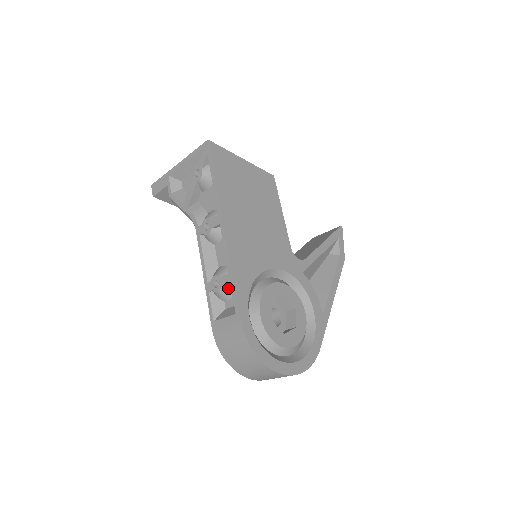
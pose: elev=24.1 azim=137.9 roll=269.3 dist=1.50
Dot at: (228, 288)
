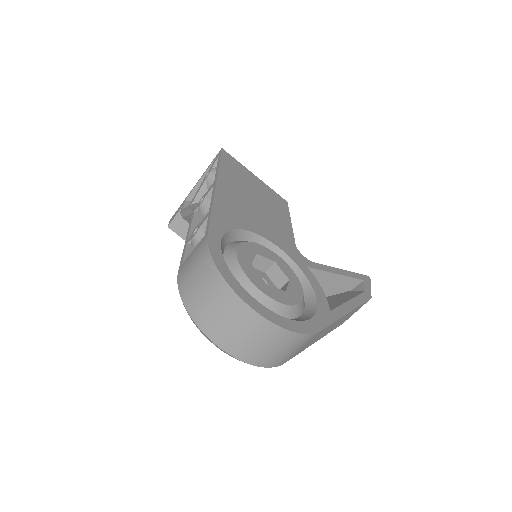
Dot at: occluded
